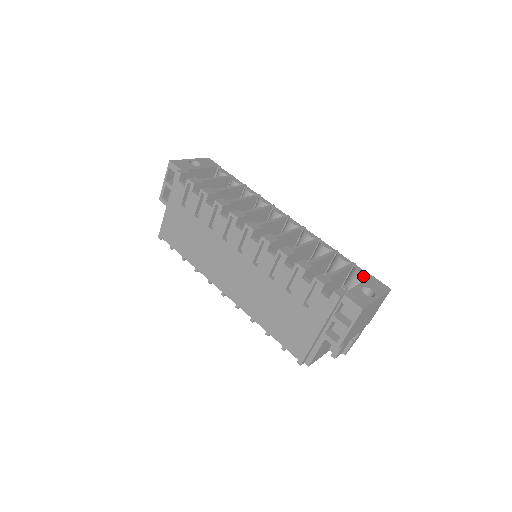
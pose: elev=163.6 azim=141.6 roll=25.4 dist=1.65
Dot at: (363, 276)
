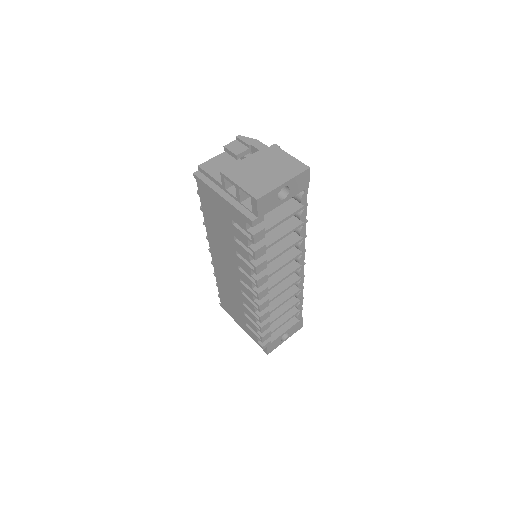
Dot at: (297, 318)
